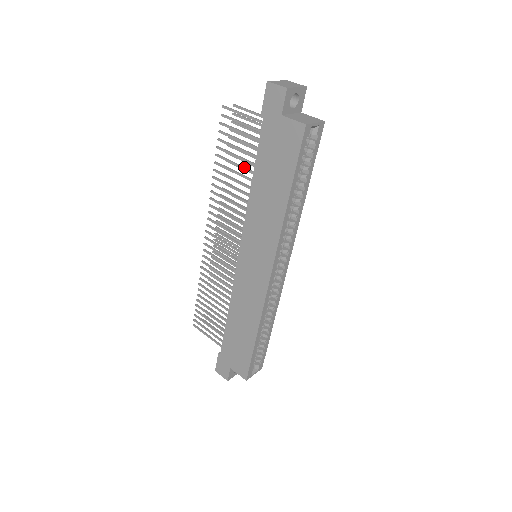
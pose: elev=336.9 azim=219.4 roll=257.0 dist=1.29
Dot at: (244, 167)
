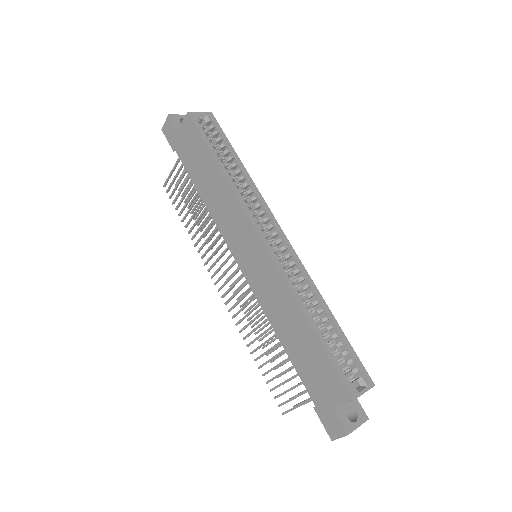
Dot at: (195, 200)
